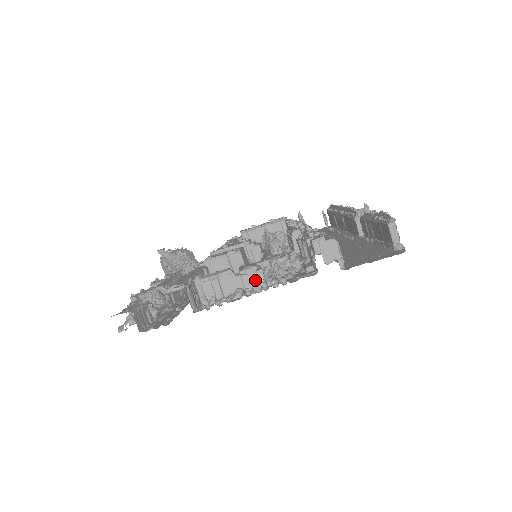
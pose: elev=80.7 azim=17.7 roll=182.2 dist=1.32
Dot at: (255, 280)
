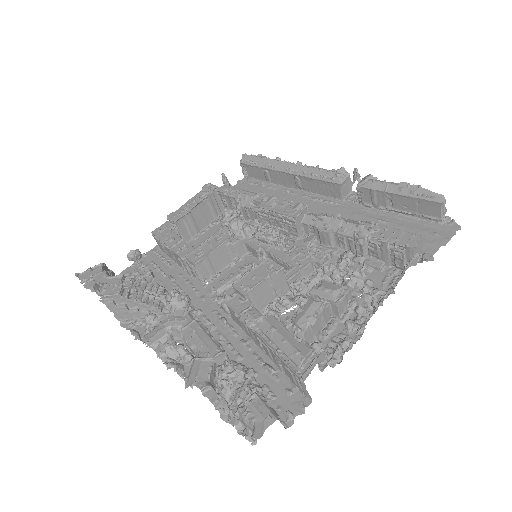
Dot at: (360, 305)
